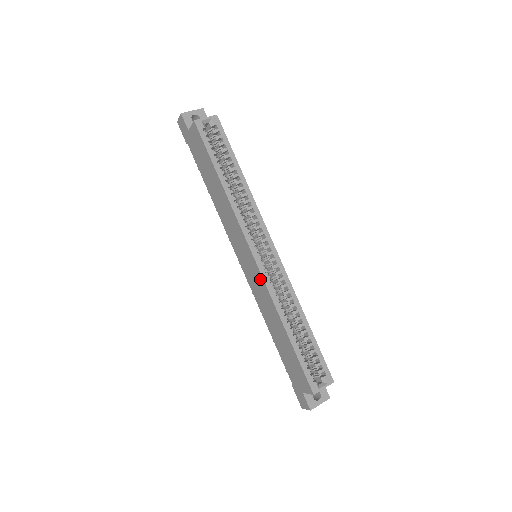
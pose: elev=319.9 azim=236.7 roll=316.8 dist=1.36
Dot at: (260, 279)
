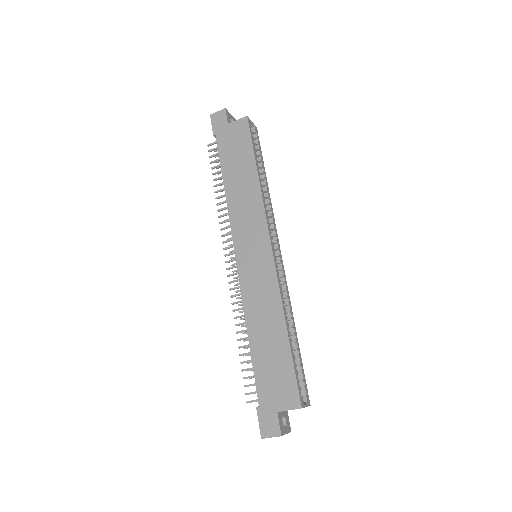
Dot at: (270, 272)
